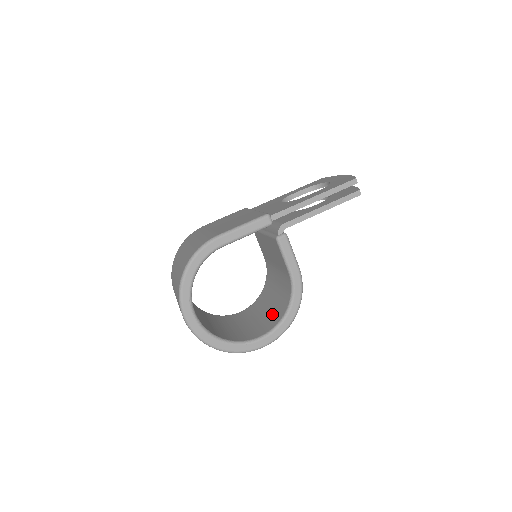
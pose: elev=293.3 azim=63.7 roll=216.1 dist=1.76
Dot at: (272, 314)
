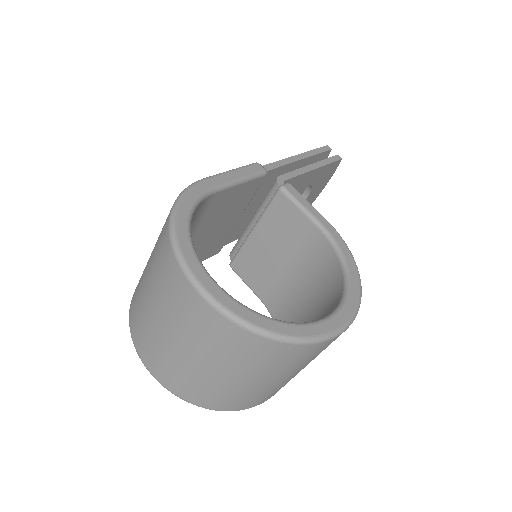
Dot at: (322, 309)
